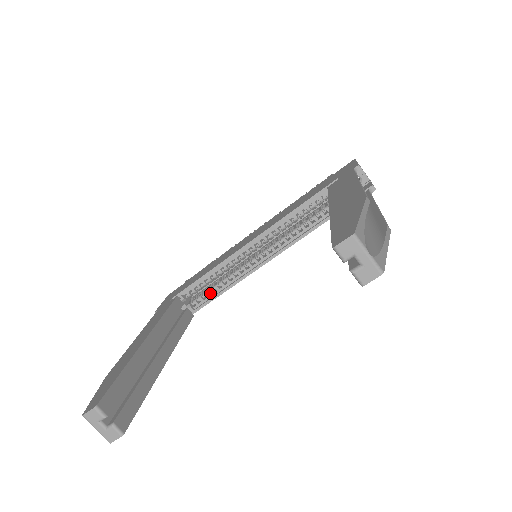
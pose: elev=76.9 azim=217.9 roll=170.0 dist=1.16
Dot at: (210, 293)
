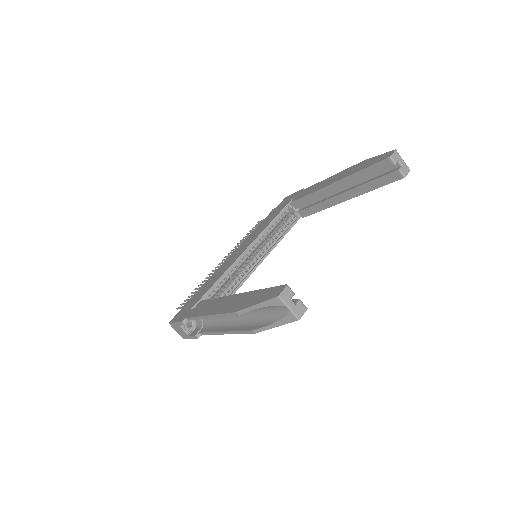
Dot at: occluded
